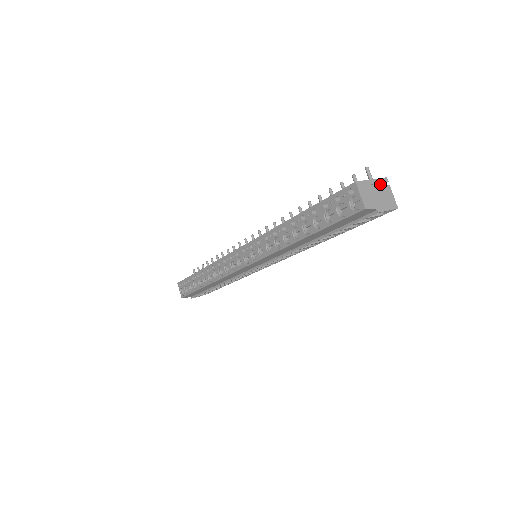
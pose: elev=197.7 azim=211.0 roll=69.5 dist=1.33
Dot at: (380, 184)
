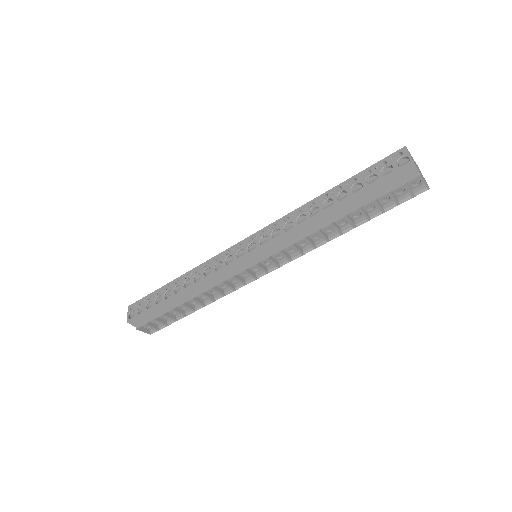
Dot at: occluded
